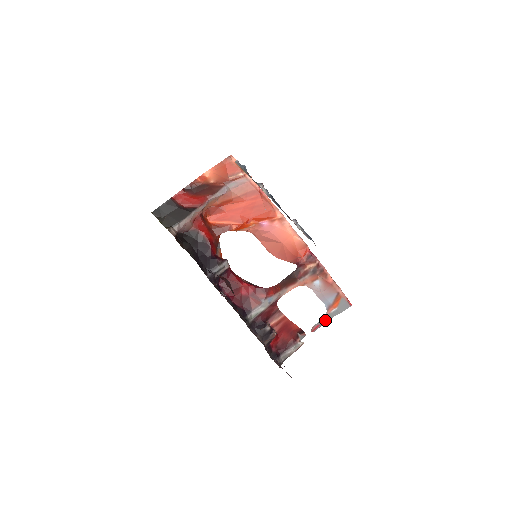
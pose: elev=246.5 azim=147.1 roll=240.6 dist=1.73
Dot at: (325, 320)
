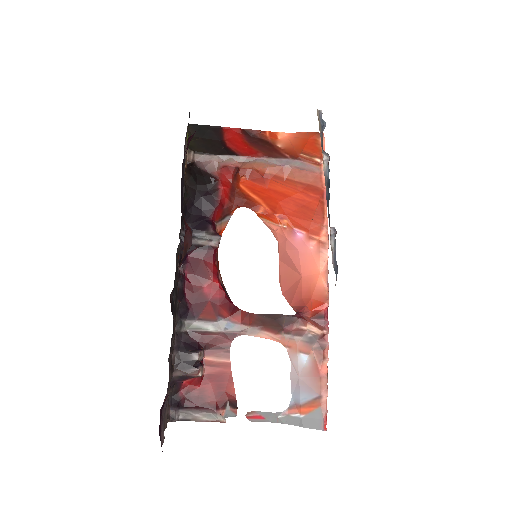
Dot at: (276, 418)
